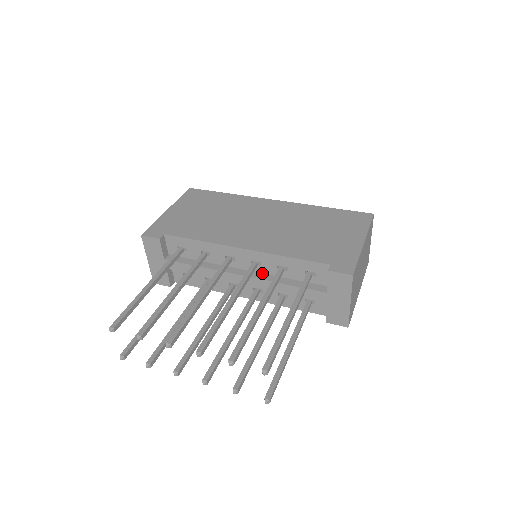
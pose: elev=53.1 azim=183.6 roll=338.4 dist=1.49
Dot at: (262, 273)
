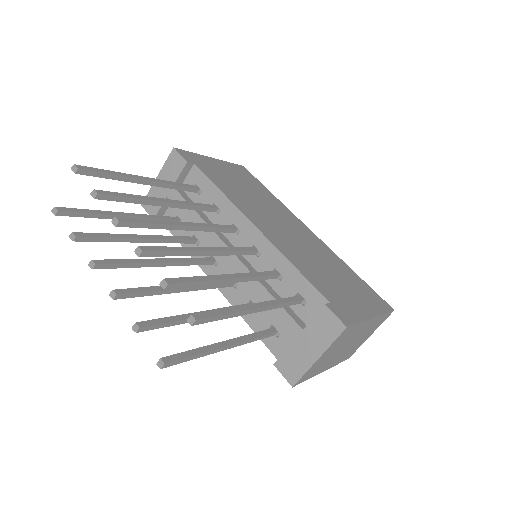
Dot at: (253, 266)
